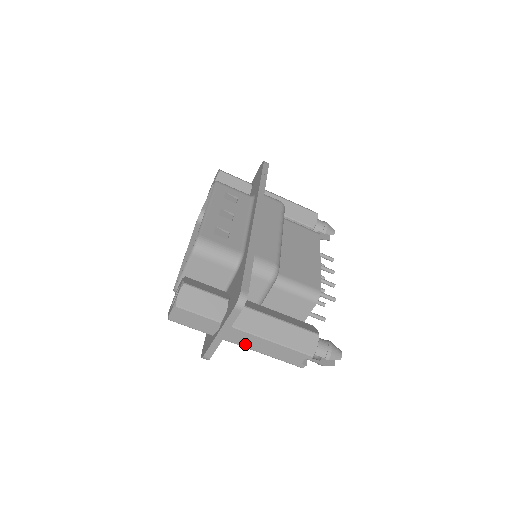
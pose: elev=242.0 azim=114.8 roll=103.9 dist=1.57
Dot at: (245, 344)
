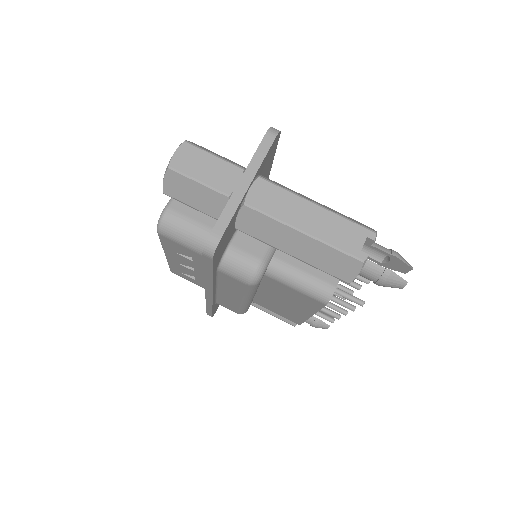
Dot at: (276, 211)
